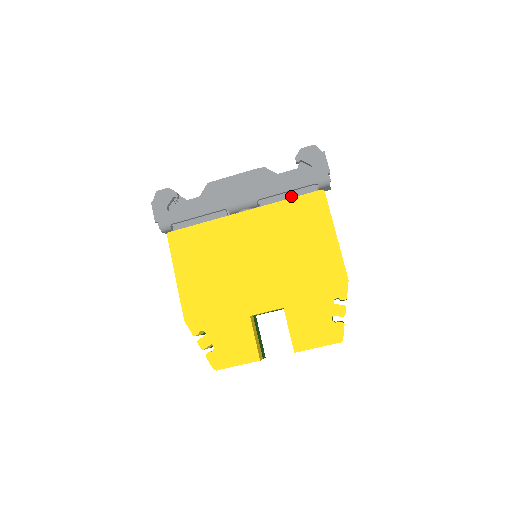
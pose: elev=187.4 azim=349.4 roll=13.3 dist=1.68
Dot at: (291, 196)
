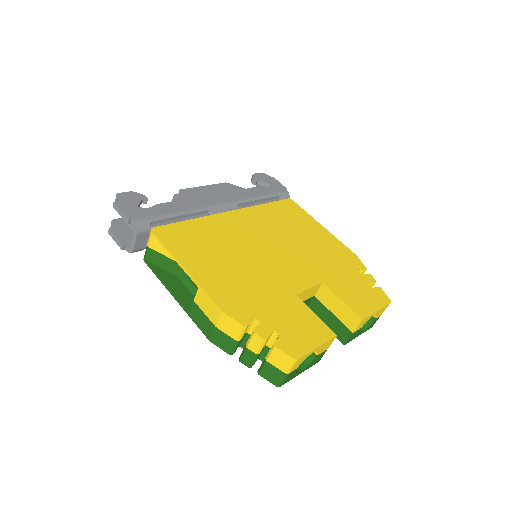
Dot at: occluded
